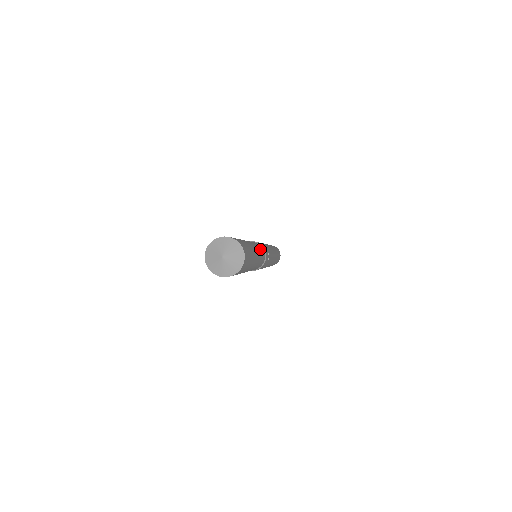
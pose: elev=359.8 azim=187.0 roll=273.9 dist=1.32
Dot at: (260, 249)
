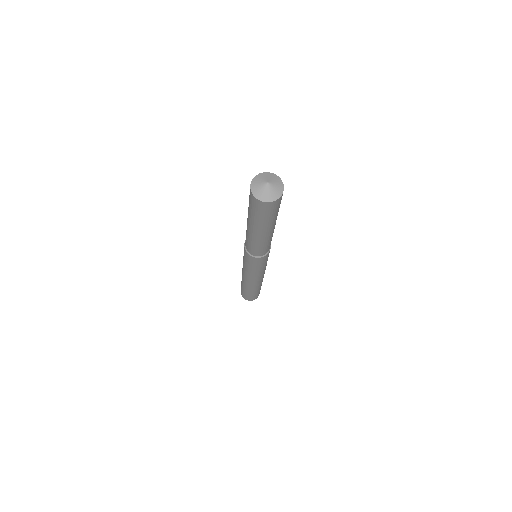
Dot at: occluded
